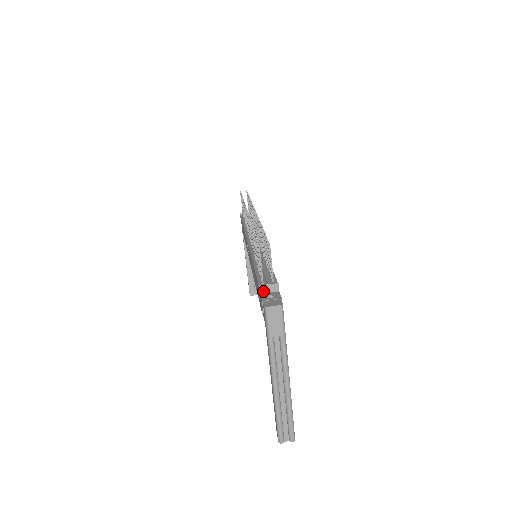
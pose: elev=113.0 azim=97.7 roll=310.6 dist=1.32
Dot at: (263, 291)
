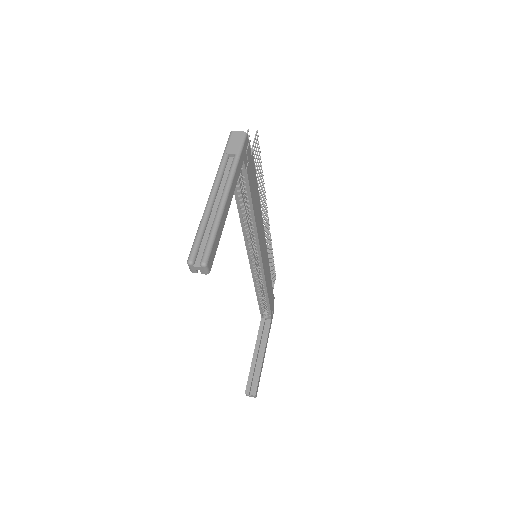
Dot at: occluded
